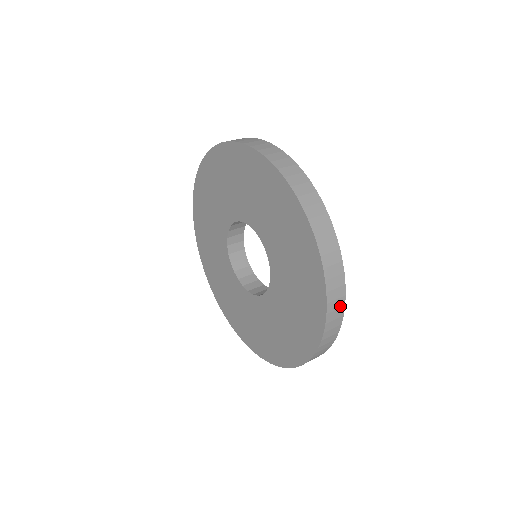
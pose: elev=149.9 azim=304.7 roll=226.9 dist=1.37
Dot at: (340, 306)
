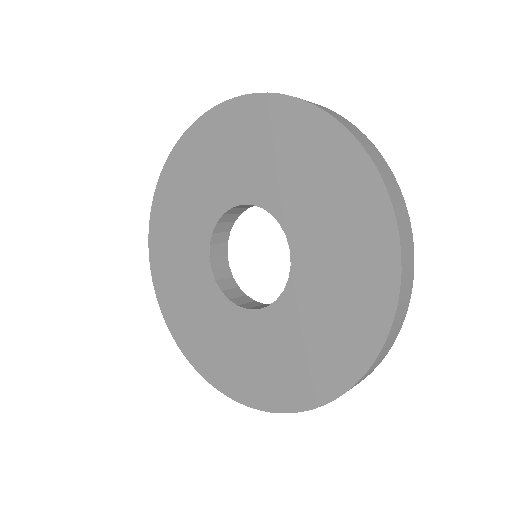
Dot at: (359, 133)
